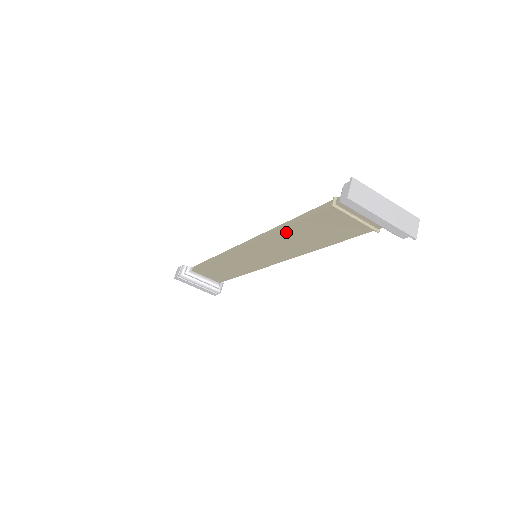
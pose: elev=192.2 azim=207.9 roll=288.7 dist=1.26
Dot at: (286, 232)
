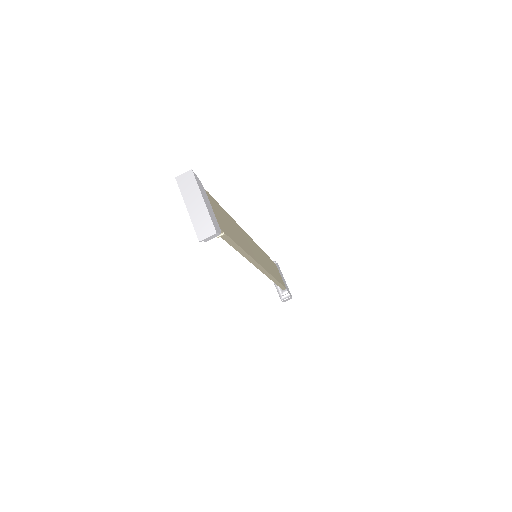
Dot at: occluded
